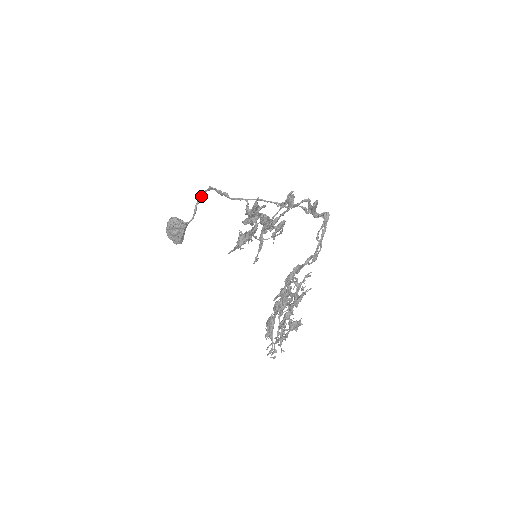
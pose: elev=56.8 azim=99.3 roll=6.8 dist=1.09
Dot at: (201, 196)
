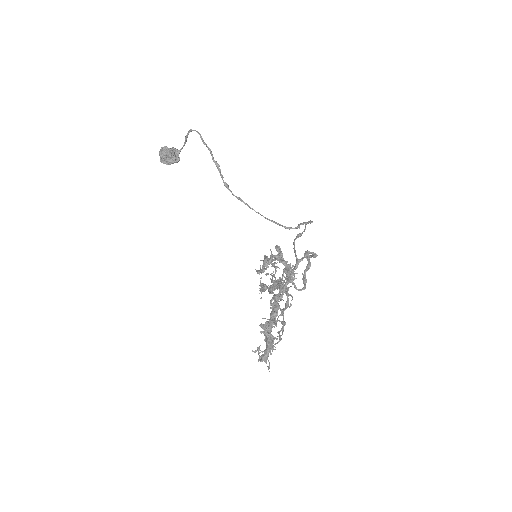
Dot at: (191, 131)
